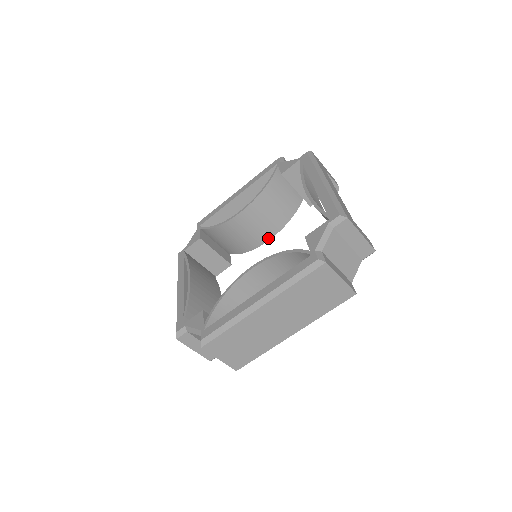
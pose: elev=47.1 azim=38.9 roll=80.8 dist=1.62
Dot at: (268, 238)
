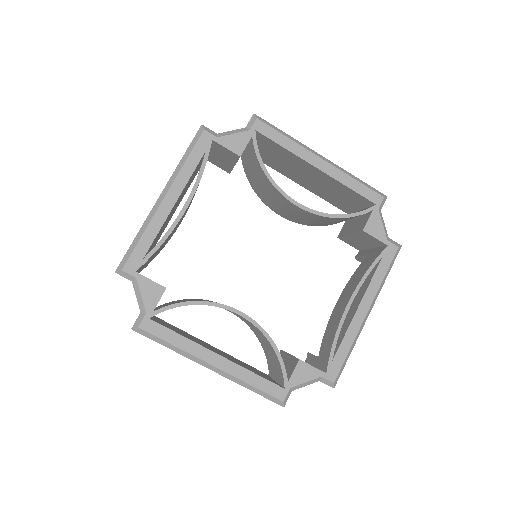
Dot at: (282, 216)
